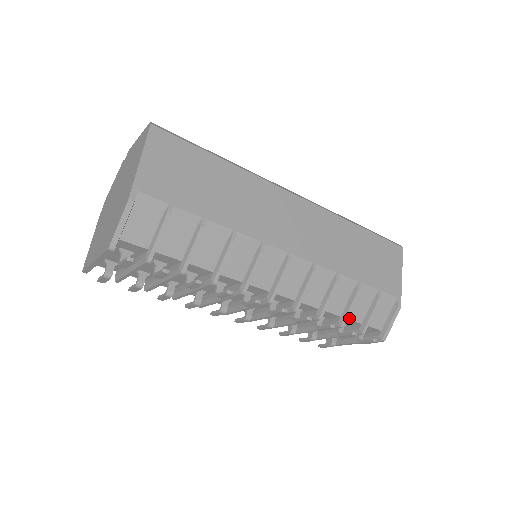
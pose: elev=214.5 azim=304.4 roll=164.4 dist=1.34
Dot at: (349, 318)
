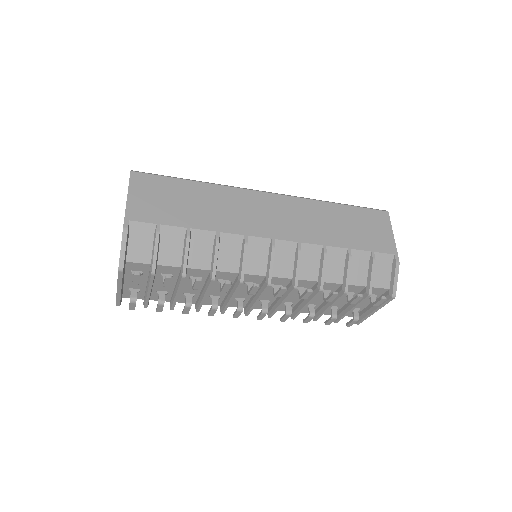
Dot at: (351, 284)
